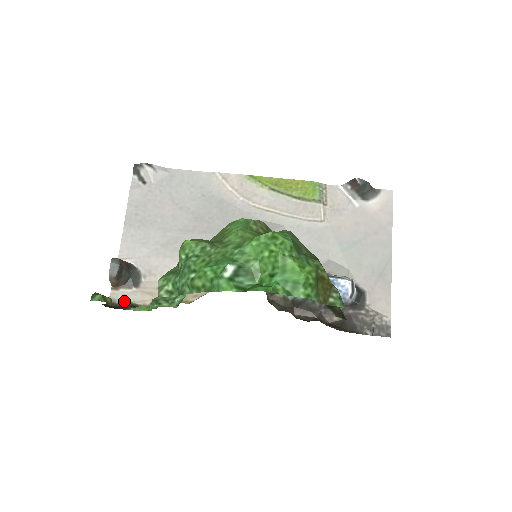
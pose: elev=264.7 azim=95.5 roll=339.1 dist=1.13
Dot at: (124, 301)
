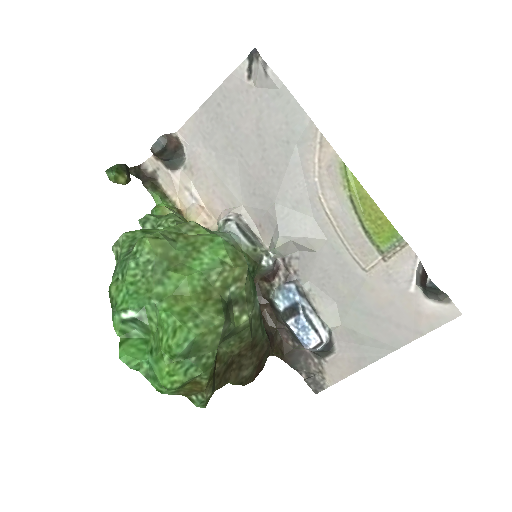
Dot at: (155, 174)
